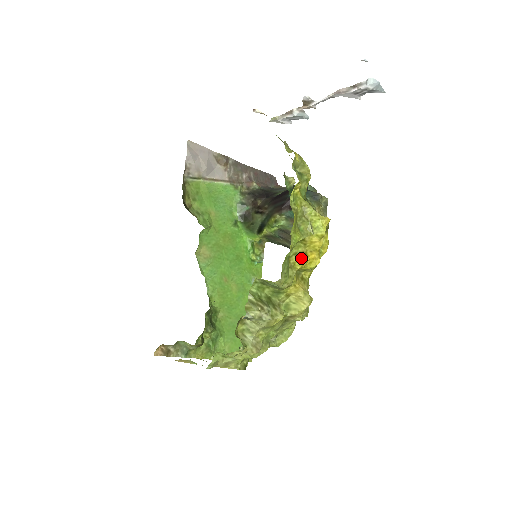
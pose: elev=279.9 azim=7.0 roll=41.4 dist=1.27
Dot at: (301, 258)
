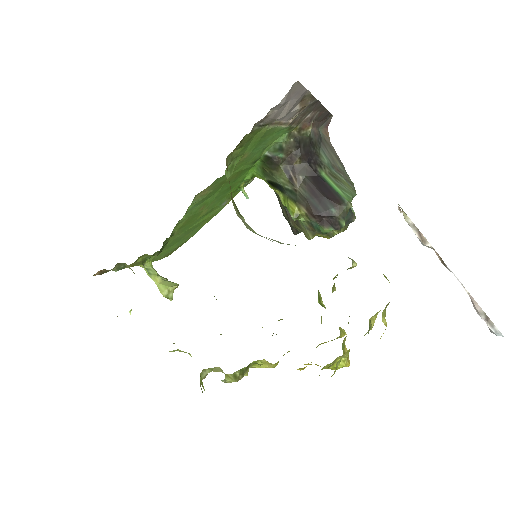
Dot at: (301, 369)
